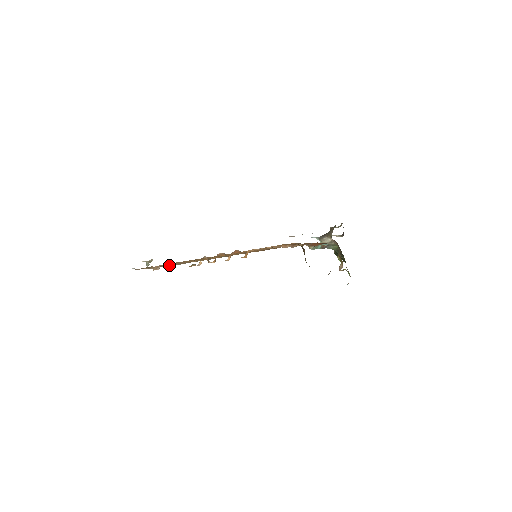
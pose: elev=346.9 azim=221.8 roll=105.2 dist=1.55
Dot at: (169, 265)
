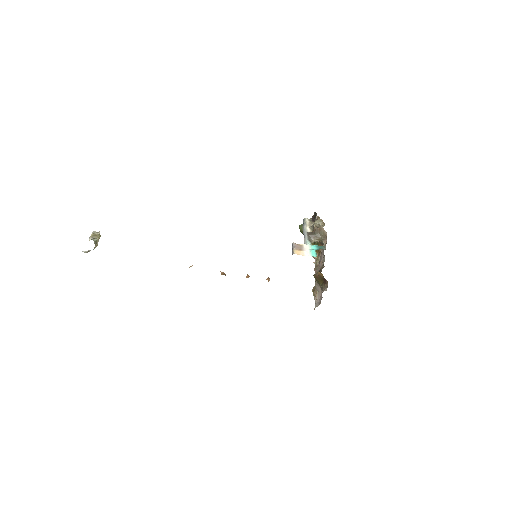
Dot at: occluded
